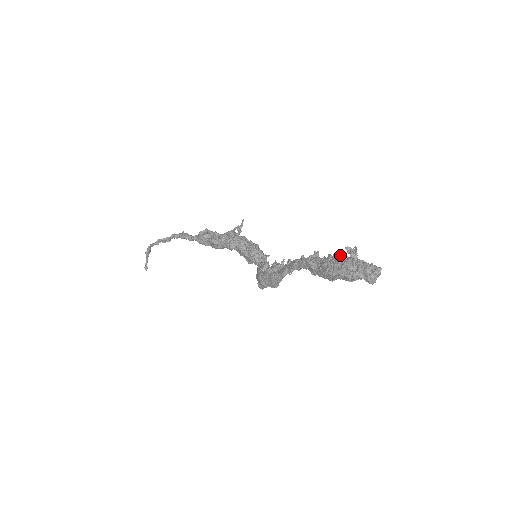
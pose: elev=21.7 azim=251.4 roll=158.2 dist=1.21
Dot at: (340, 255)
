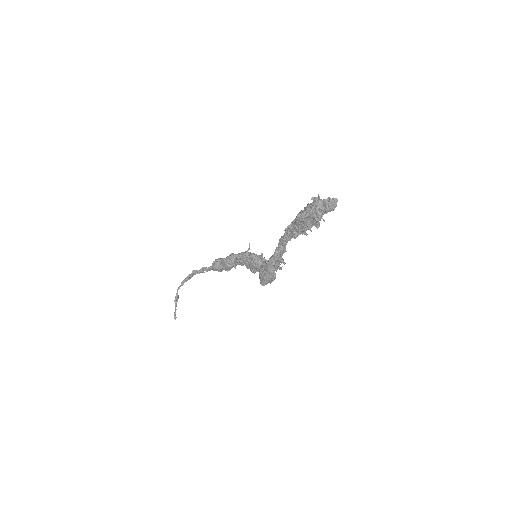
Dot at: (307, 204)
